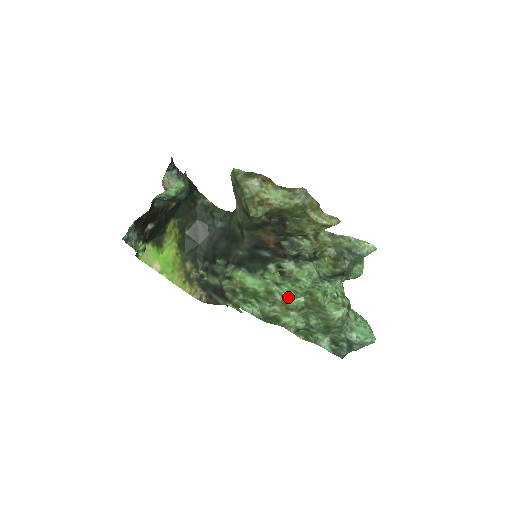
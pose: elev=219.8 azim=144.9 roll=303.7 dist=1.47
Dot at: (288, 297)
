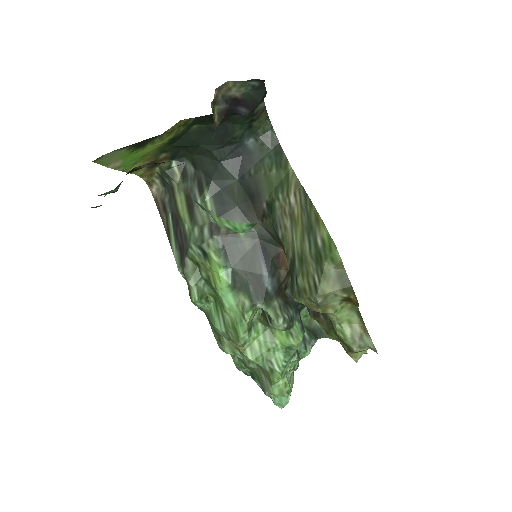
Dot at: (249, 349)
